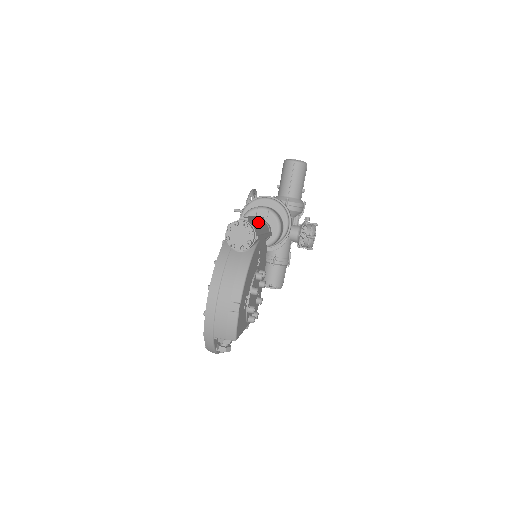
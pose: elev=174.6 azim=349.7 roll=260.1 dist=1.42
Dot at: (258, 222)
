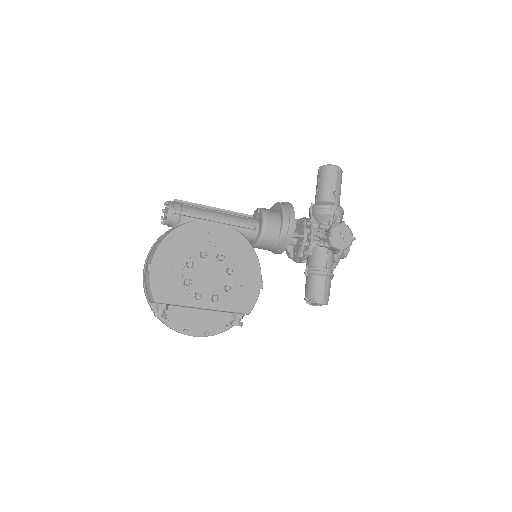
Dot at: (213, 210)
